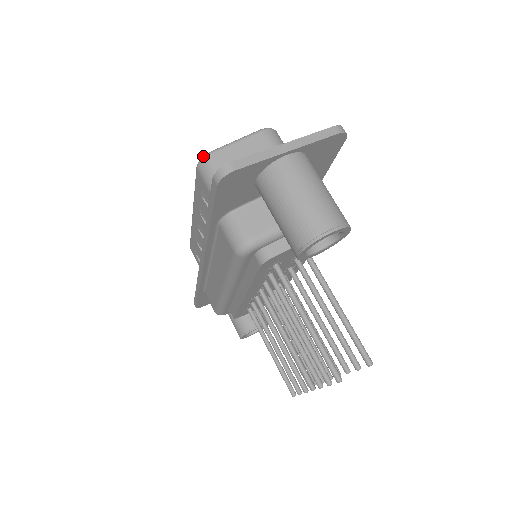
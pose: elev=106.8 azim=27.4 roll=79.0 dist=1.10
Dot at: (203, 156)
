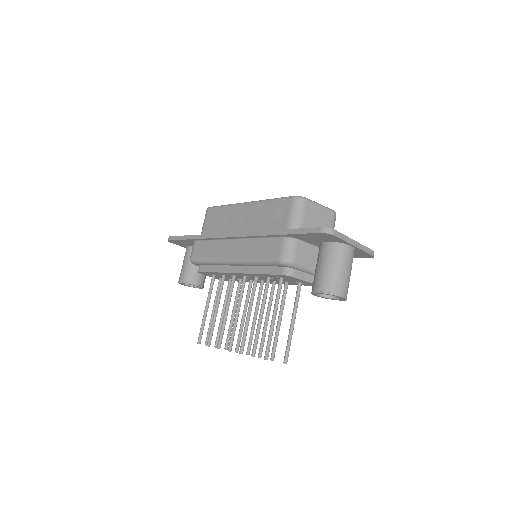
Dot at: (302, 197)
